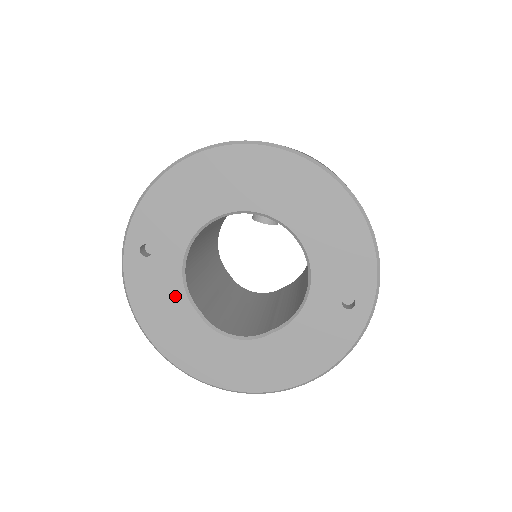
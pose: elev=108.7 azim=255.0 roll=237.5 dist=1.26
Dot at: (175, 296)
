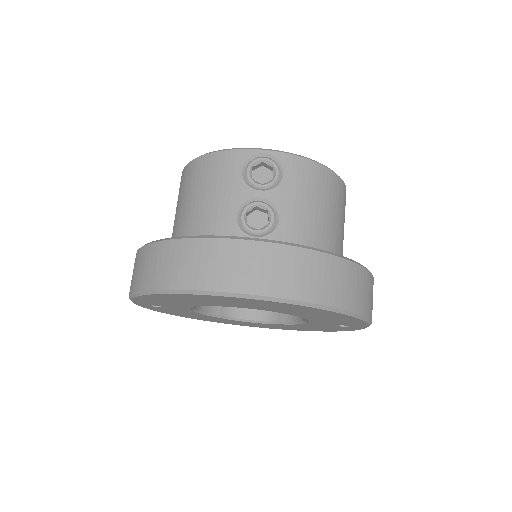
Dot at: (195, 314)
